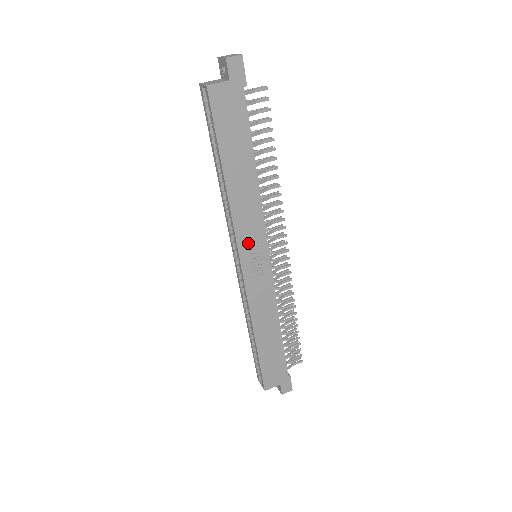
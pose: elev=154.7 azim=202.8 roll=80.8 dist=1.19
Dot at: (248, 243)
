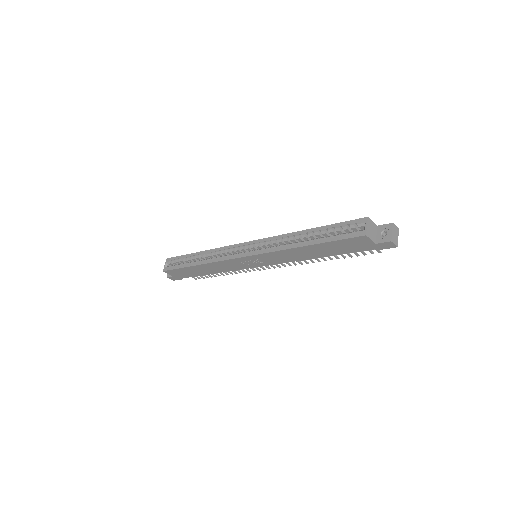
Dot at: (263, 258)
